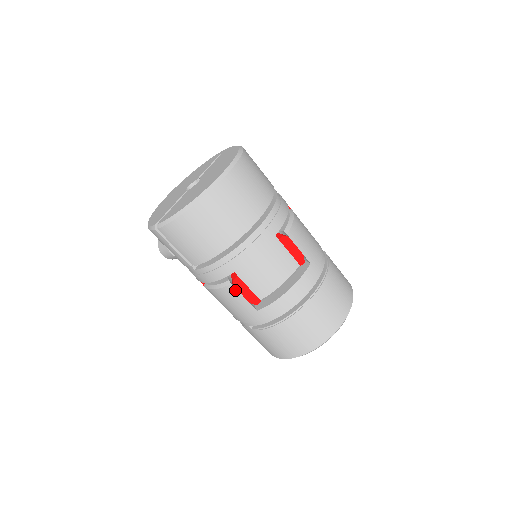
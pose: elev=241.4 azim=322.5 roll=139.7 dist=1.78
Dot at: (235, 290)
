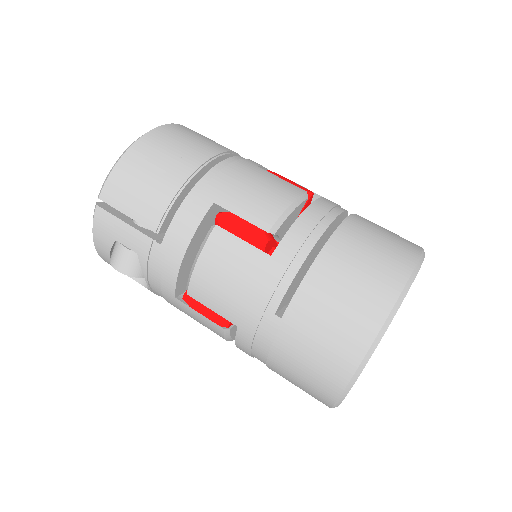
Dot at: (225, 234)
